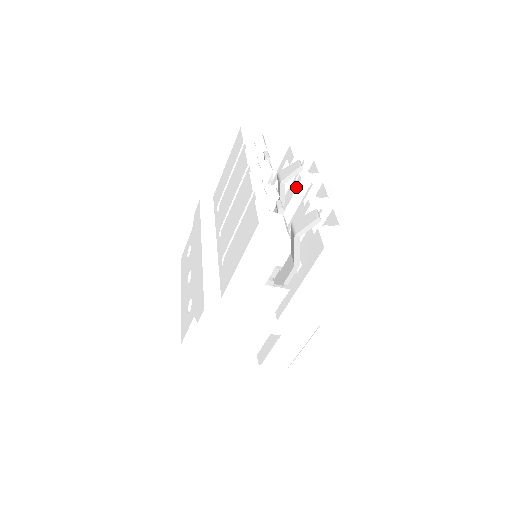
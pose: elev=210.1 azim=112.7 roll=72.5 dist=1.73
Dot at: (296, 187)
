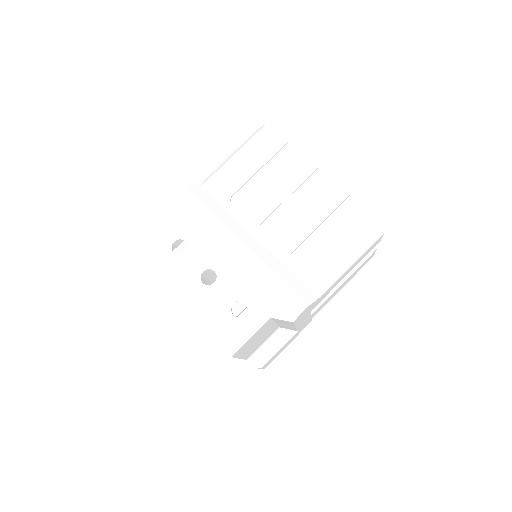
Dot at: occluded
